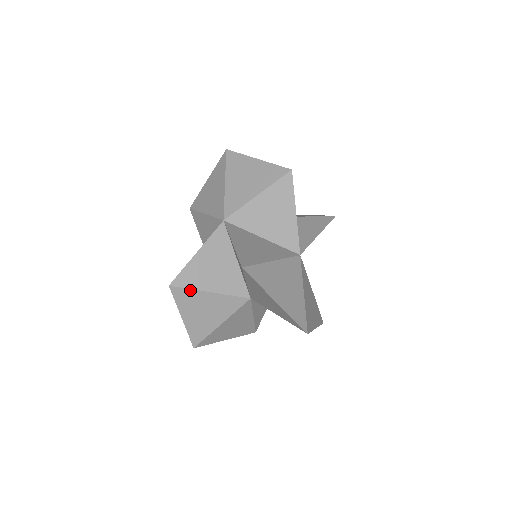
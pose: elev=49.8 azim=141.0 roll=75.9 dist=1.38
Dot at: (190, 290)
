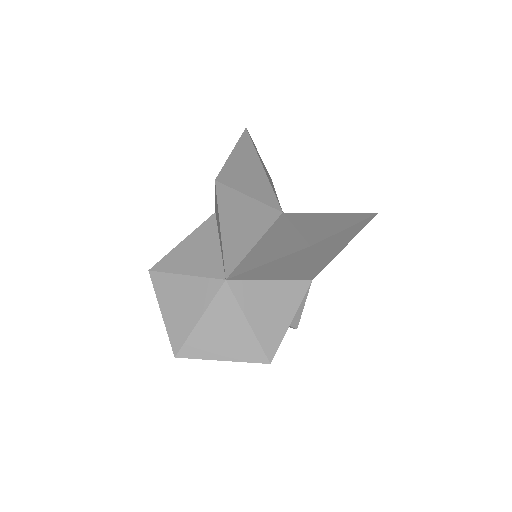
Dot at: occluded
